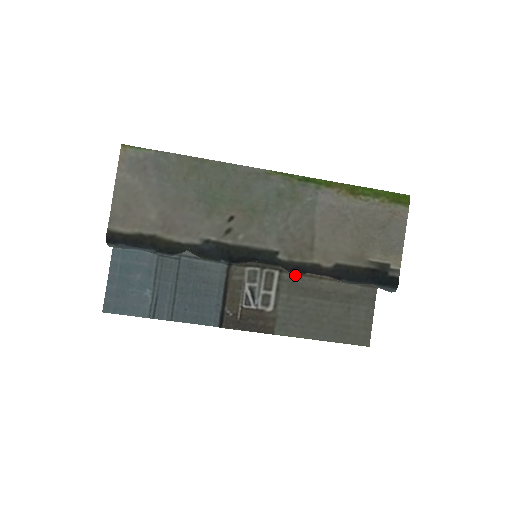
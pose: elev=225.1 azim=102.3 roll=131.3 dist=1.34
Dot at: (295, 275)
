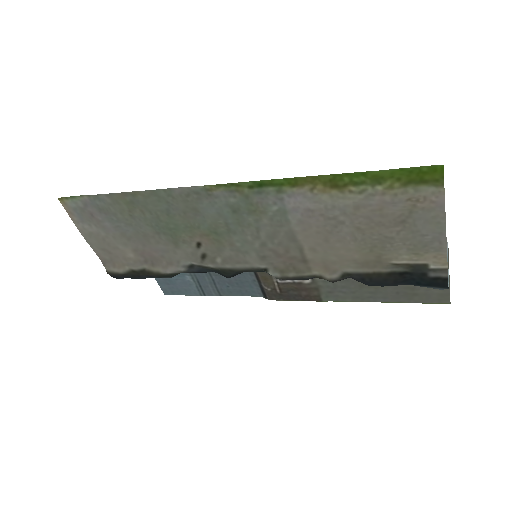
Dot at: occluded
